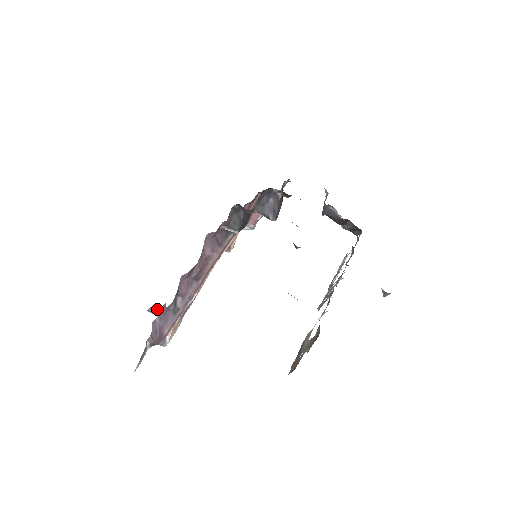
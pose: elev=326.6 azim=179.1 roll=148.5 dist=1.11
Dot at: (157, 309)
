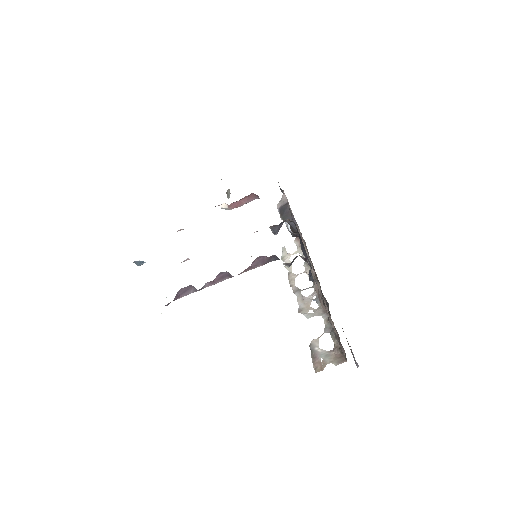
Dot at: (143, 262)
